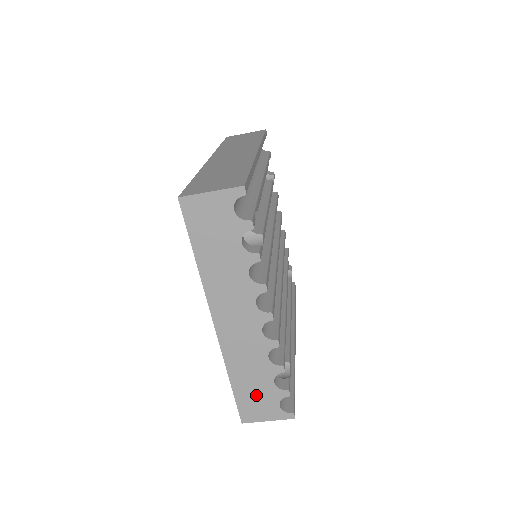
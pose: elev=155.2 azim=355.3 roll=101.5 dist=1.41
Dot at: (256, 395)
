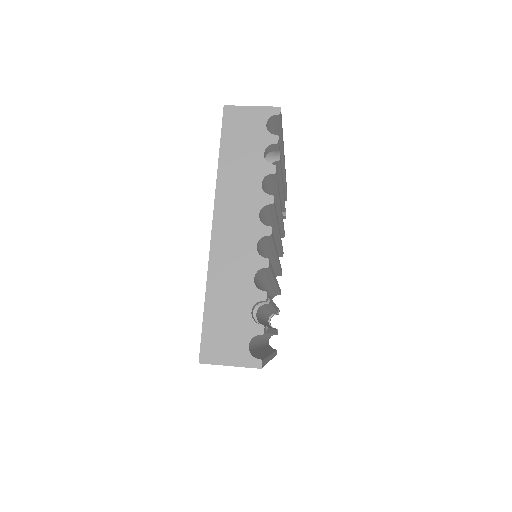
Dot at: (227, 325)
